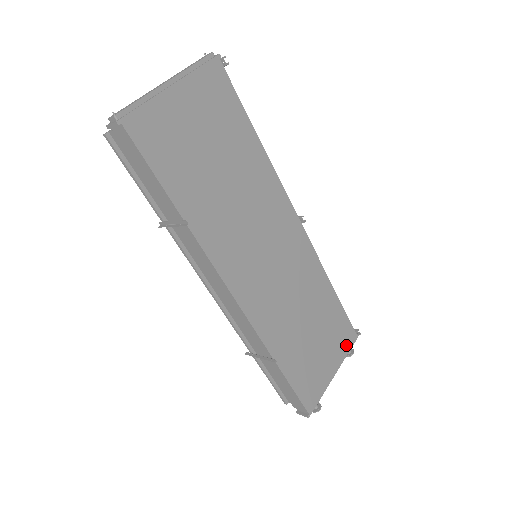
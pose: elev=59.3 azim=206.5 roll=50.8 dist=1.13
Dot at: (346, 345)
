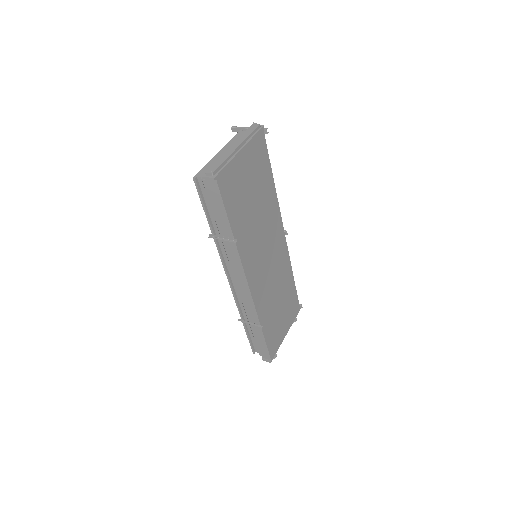
Dot at: (294, 315)
